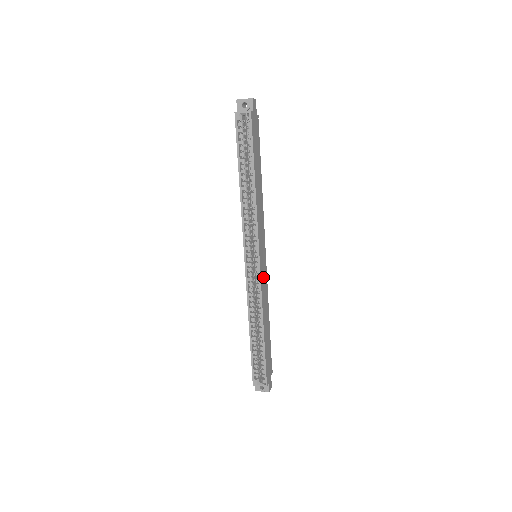
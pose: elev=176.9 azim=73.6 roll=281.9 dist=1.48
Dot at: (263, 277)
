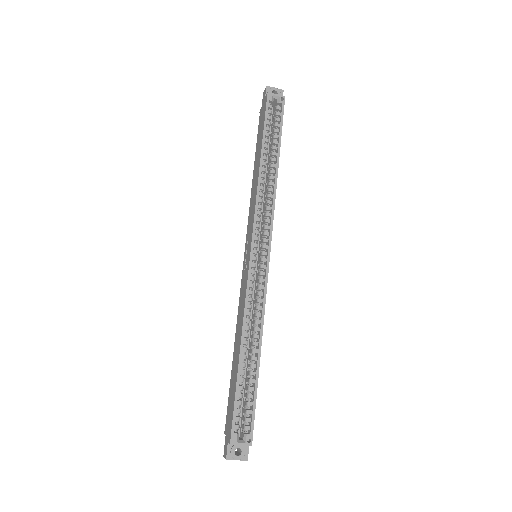
Dot at: occluded
